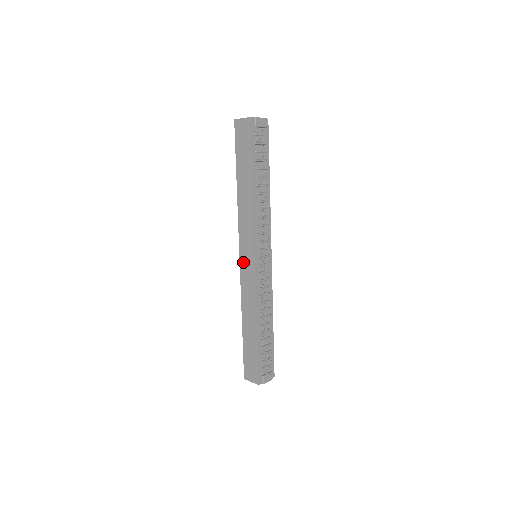
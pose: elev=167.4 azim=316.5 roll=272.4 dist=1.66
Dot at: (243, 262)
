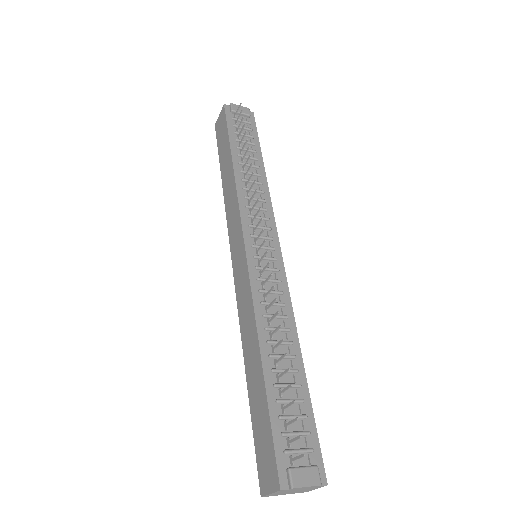
Dot at: (235, 266)
